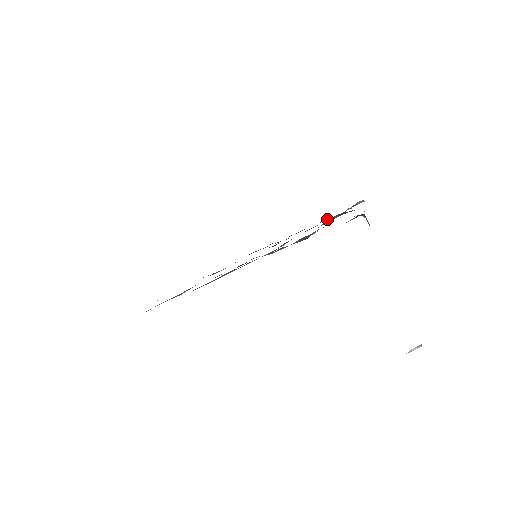
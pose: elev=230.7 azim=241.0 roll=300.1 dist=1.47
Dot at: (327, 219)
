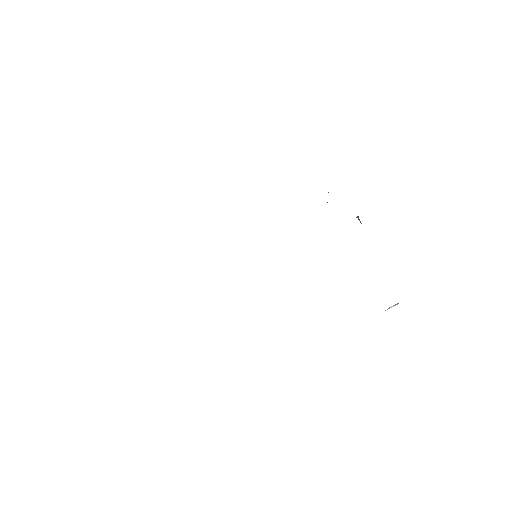
Dot at: occluded
